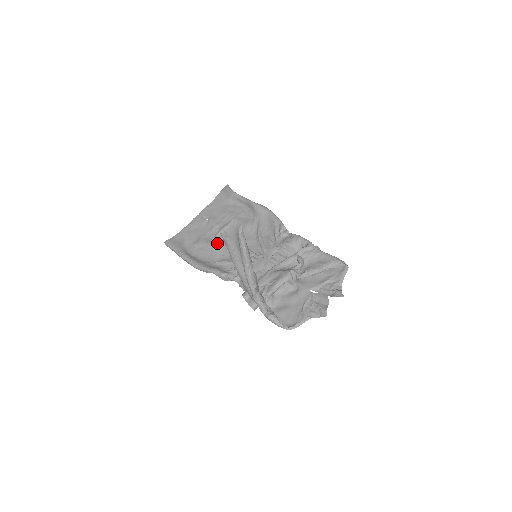
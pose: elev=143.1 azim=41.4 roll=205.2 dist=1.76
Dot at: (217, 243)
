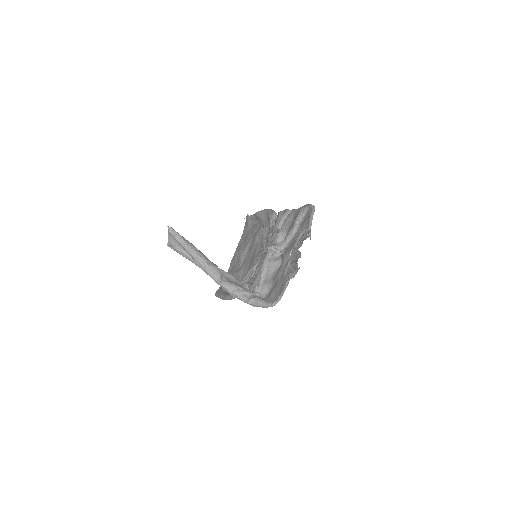
Dot at: (240, 268)
